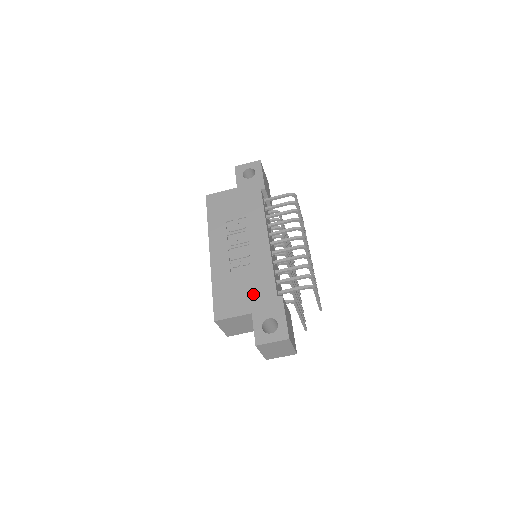
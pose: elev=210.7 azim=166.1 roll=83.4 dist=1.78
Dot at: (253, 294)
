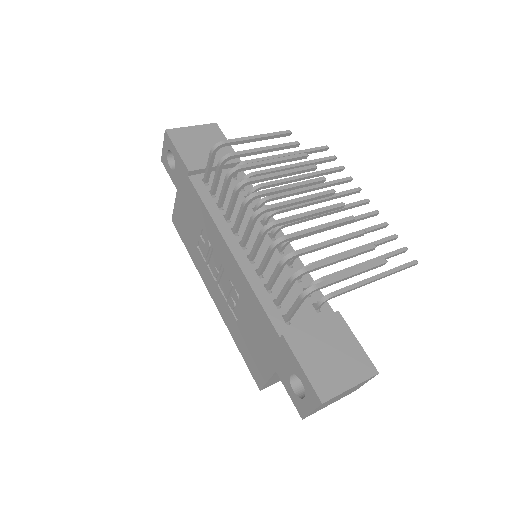
Dot at: (262, 342)
